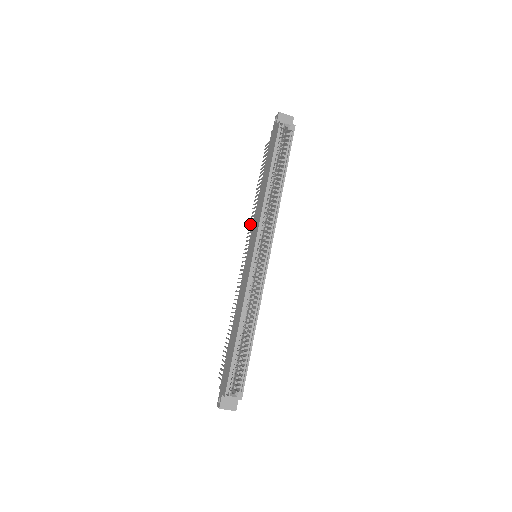
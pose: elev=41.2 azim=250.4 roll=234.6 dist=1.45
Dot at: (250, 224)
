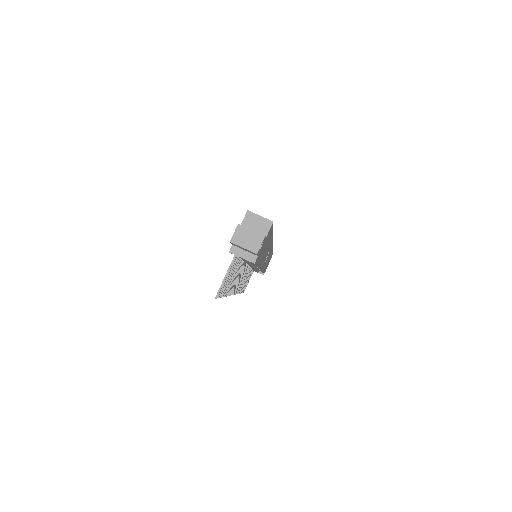
Dot at: occluded
